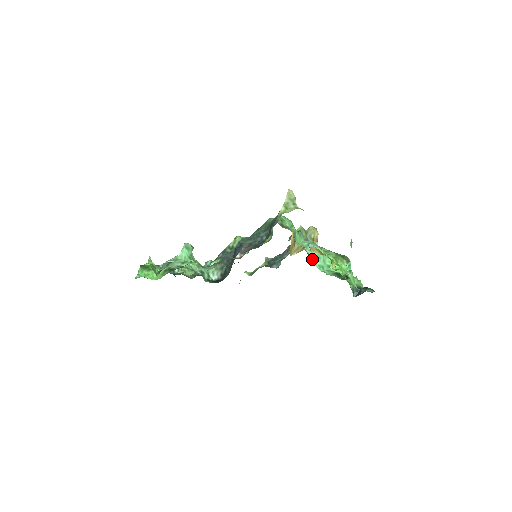
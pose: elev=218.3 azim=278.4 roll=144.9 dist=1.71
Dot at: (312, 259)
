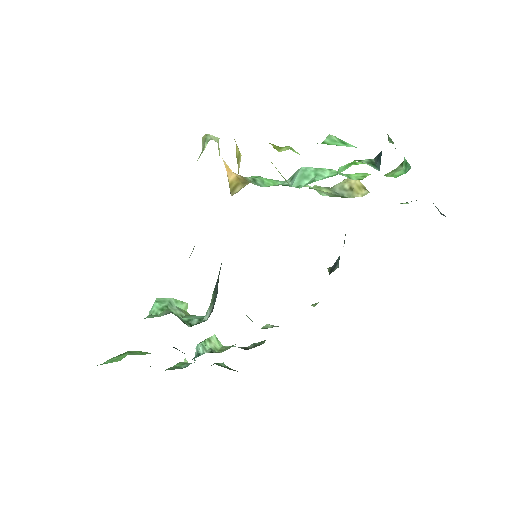
Dot at: (293, 185)
